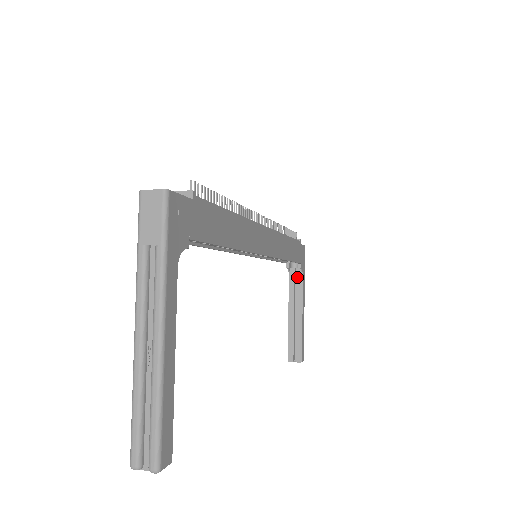
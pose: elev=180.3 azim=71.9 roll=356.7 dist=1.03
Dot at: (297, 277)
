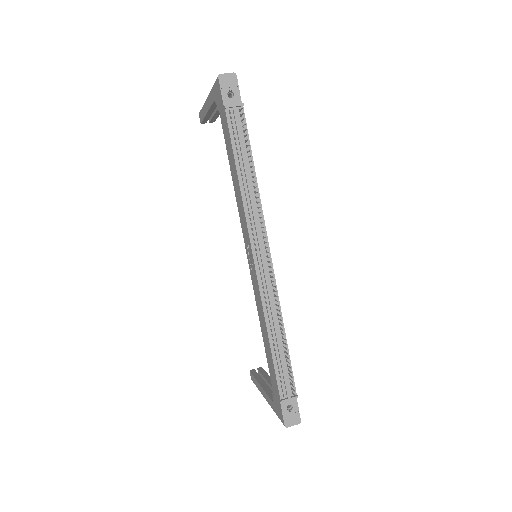
Dot at: occluded
